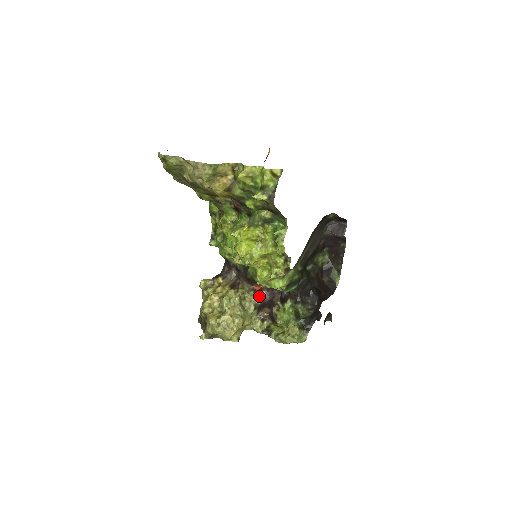
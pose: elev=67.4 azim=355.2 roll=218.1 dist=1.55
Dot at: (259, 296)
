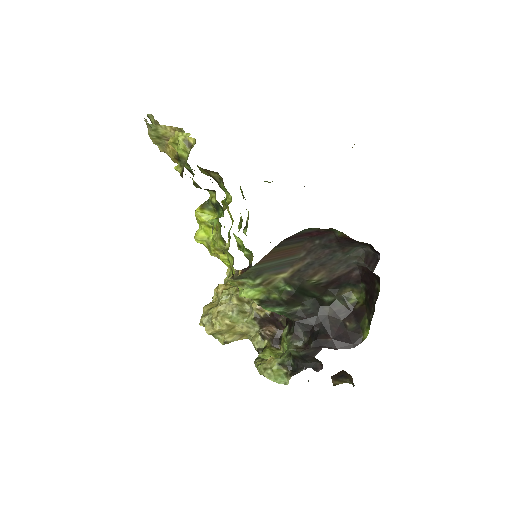
Dot at: occluded
